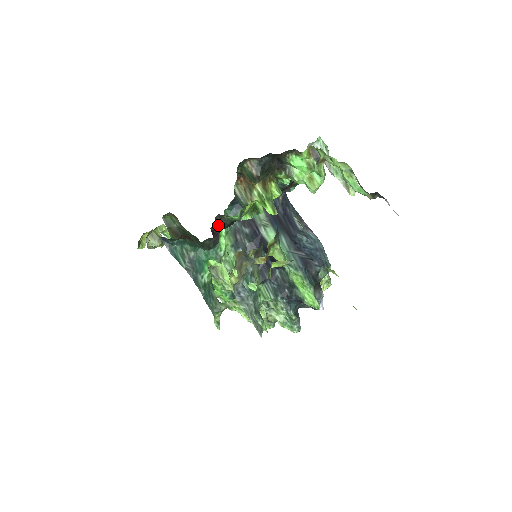
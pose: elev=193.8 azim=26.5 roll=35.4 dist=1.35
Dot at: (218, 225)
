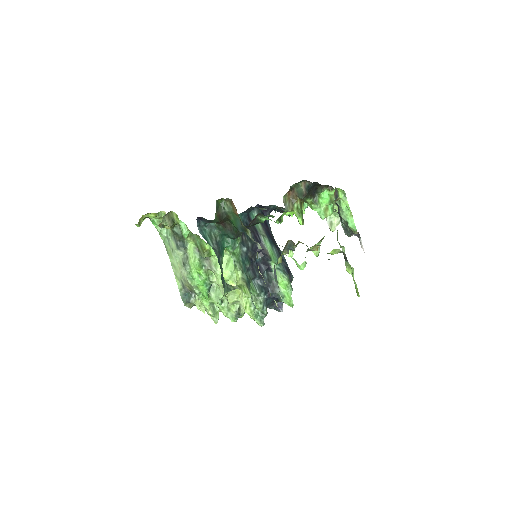
Dot at: occluded
